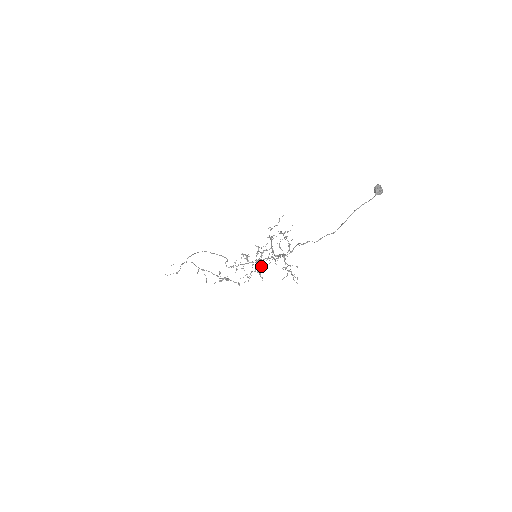
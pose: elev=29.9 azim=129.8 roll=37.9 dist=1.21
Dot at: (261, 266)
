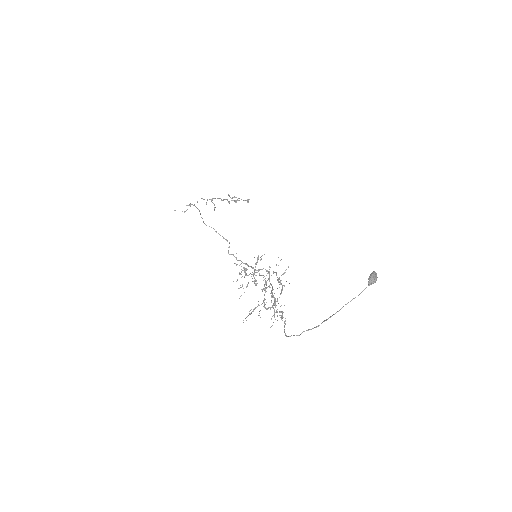
Dot at: occluded
